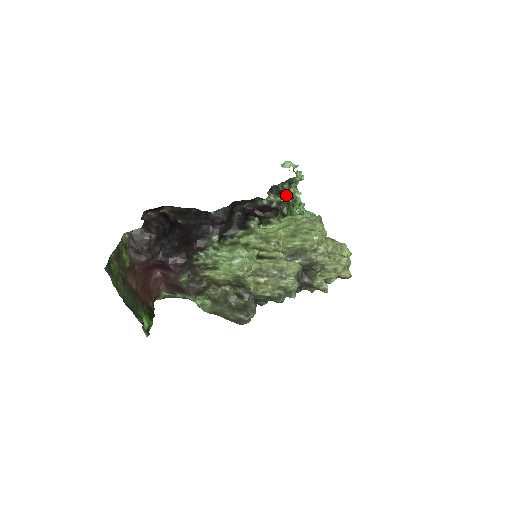
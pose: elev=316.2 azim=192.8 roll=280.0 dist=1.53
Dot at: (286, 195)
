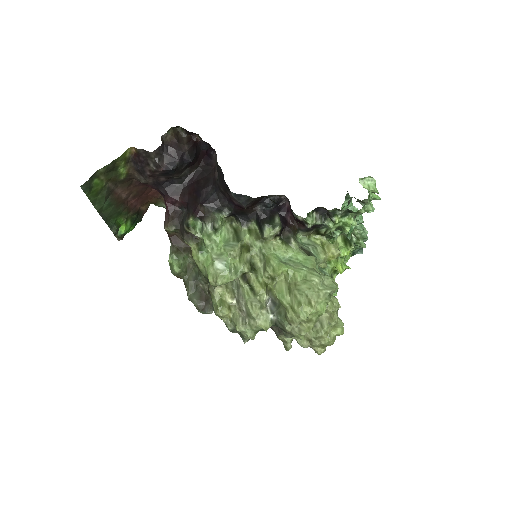
Dot at: (332, 223)
